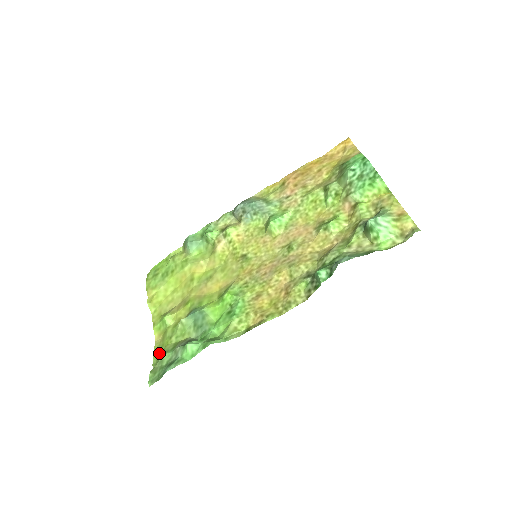
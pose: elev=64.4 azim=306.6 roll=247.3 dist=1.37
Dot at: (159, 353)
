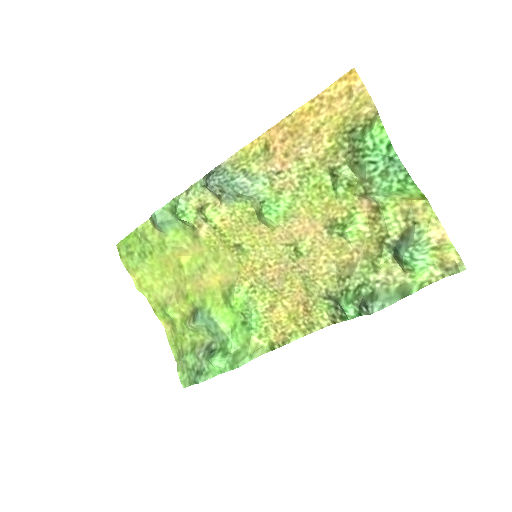
Dot at: (177, 347)
